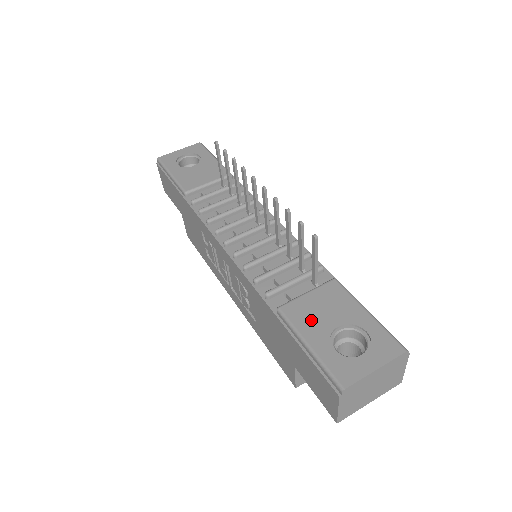
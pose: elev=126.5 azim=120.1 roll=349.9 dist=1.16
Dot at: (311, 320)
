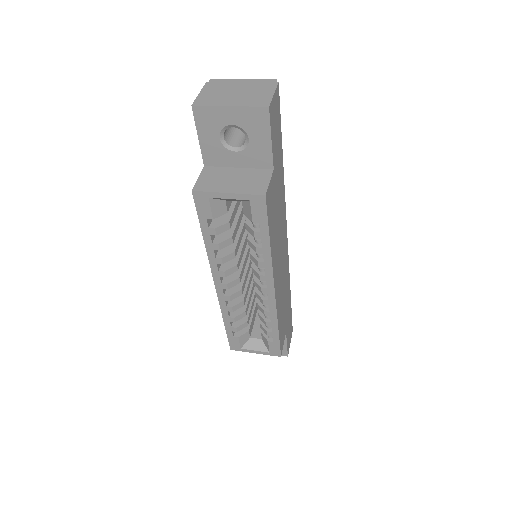
Dot at: occluded
